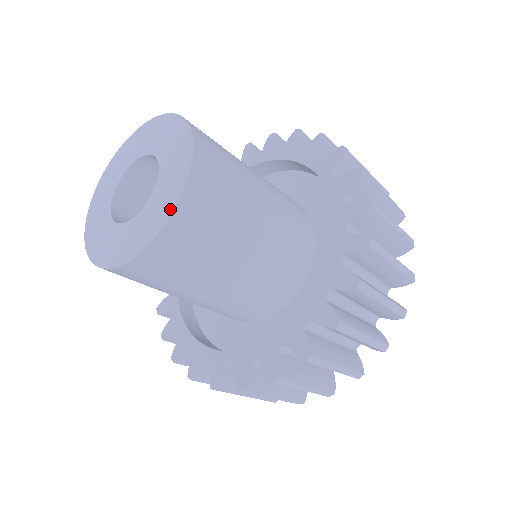
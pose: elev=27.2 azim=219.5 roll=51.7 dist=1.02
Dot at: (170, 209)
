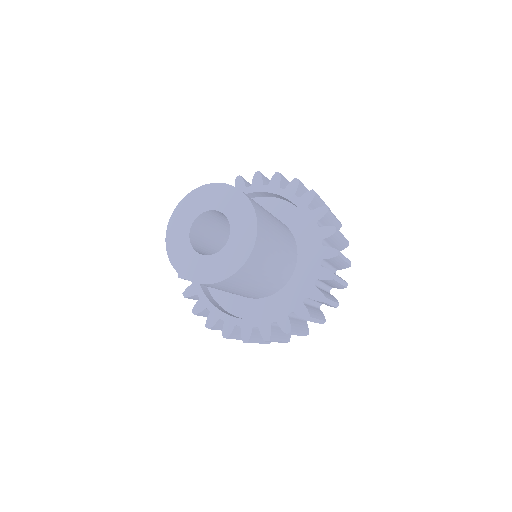
Dot at: (221, 278)
